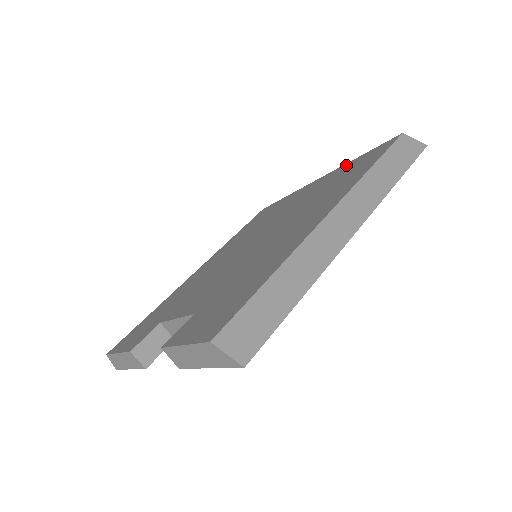
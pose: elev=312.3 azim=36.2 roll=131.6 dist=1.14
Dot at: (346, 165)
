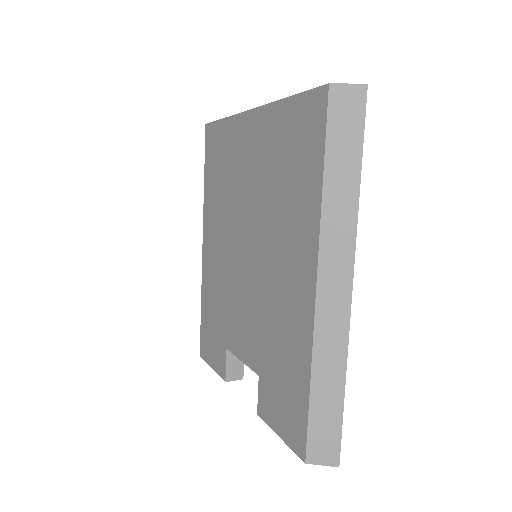
Dot at: (277, 112)
